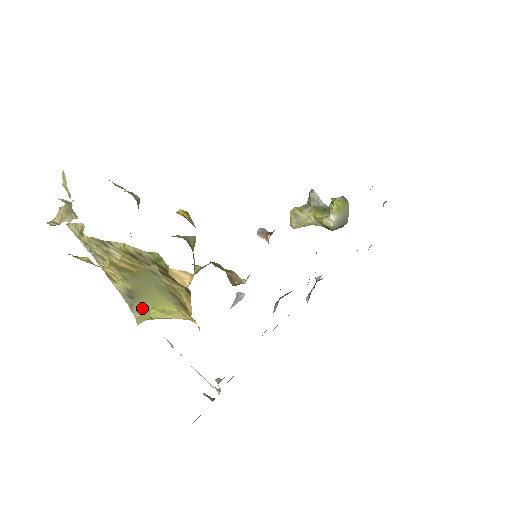
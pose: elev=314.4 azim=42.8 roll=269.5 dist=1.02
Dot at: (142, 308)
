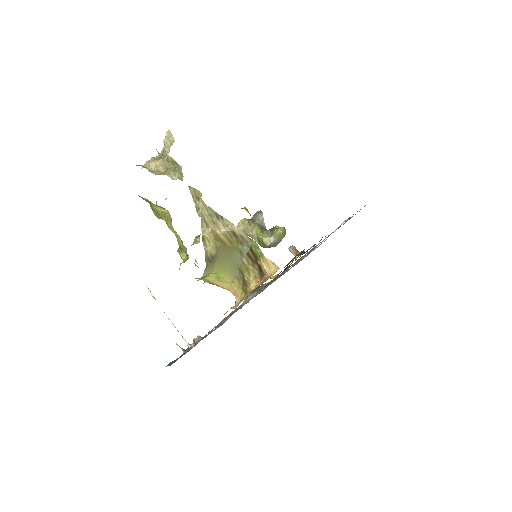
Dot at: (209, 271)
